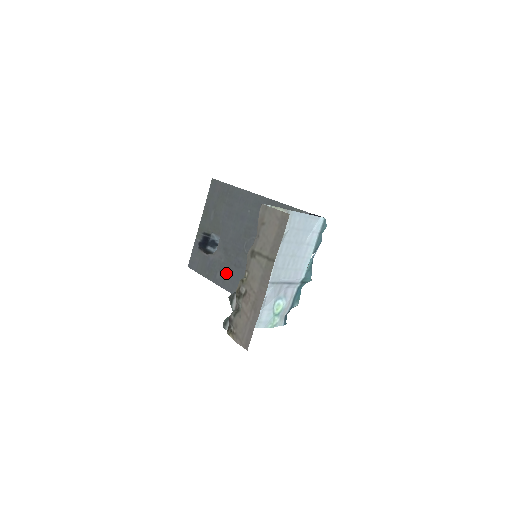
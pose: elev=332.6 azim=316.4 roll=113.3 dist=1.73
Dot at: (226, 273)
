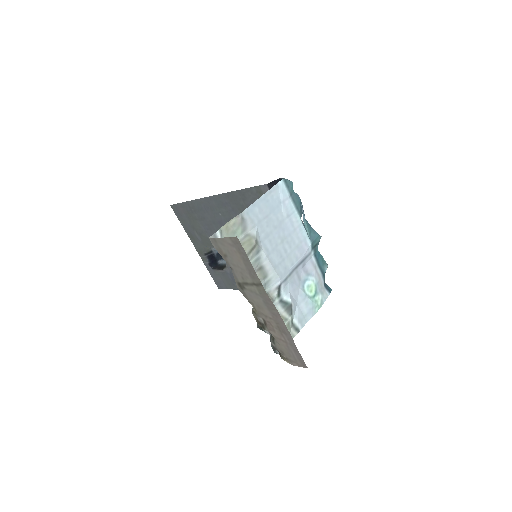
Dot at: occluded
